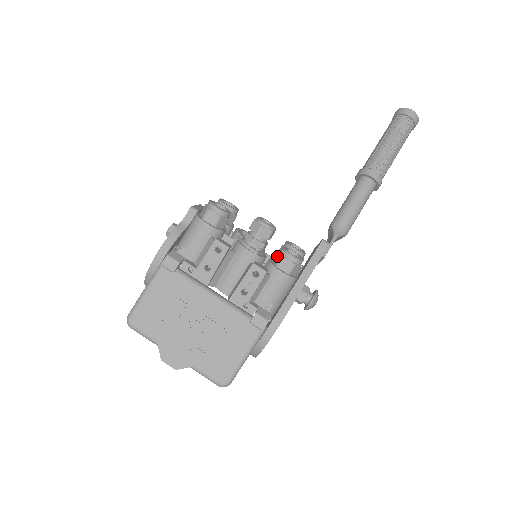
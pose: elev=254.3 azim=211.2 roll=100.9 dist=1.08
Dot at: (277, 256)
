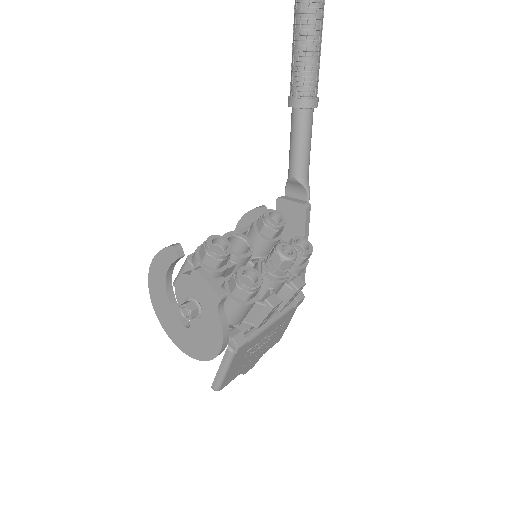
Dot at: occluded
